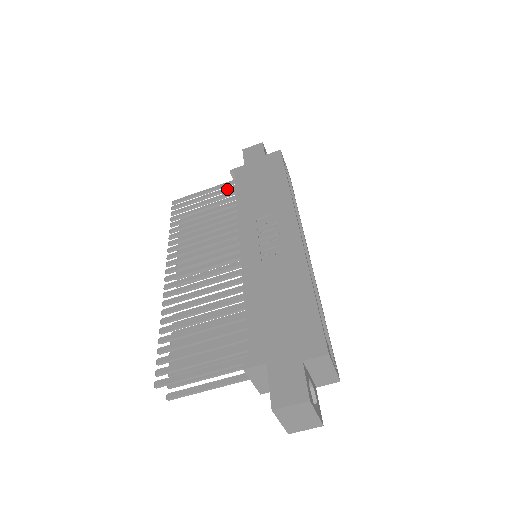
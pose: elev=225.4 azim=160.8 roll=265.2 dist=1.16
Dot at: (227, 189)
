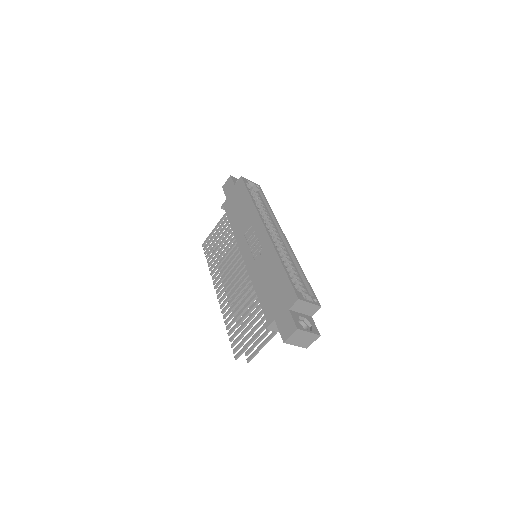
Dot at: (225, 220)
